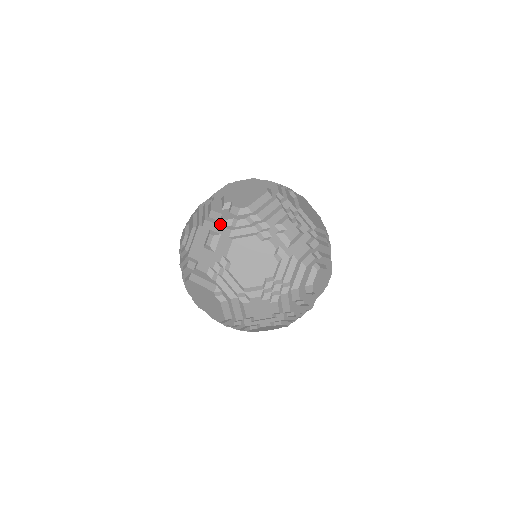
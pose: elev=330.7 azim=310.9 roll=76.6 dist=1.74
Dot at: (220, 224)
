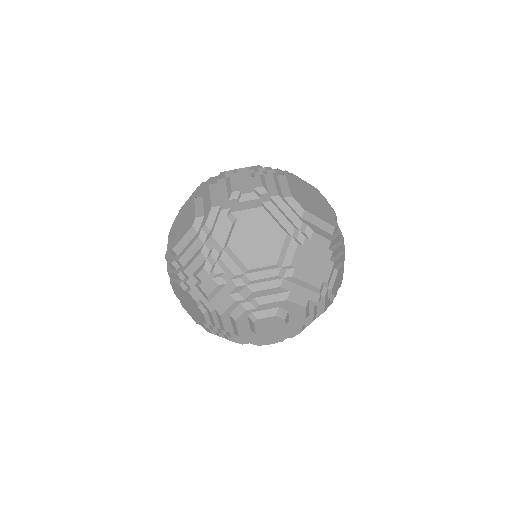
Dot at: occluded
